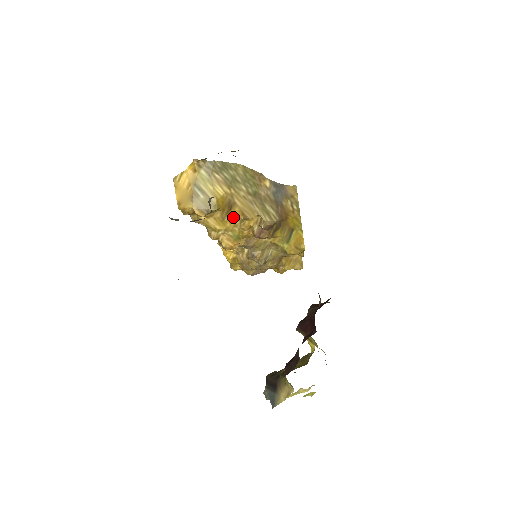
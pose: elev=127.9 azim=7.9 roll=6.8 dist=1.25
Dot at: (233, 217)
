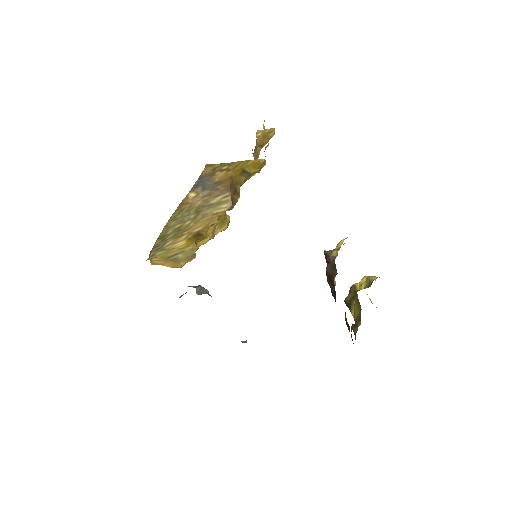
Dot at: (206, 229)
